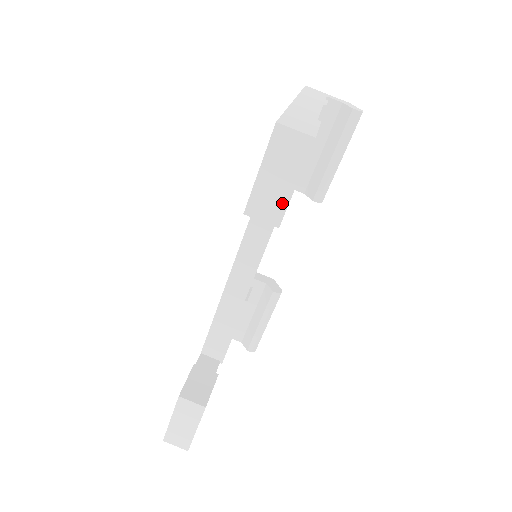
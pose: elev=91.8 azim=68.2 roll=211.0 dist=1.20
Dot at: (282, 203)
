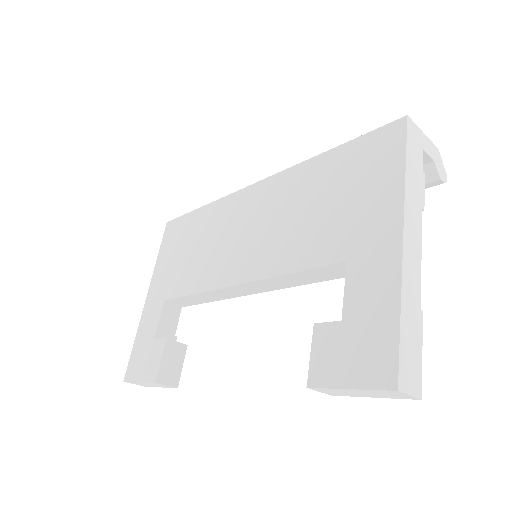
Dot at: (349, 395)
